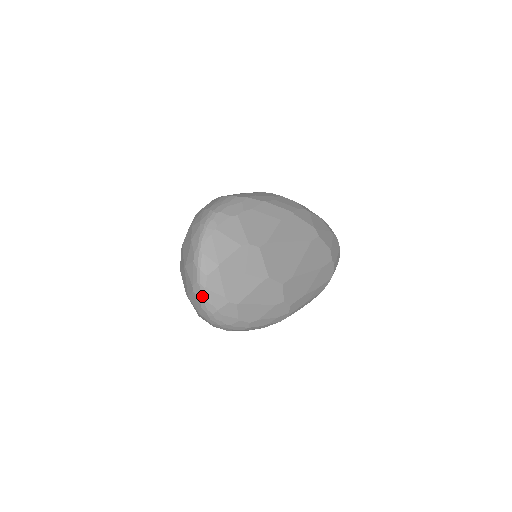
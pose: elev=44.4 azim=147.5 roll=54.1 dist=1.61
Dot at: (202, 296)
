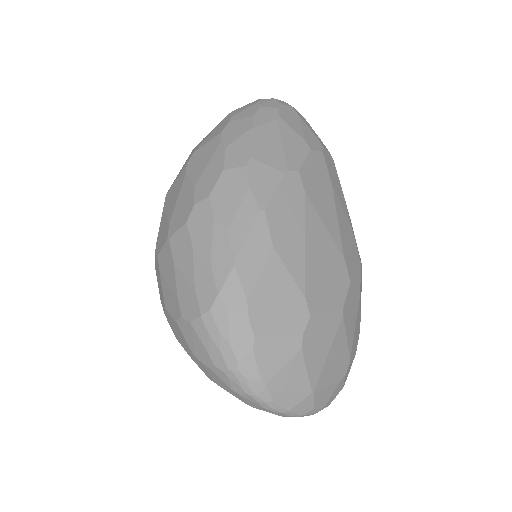
Dot at: occluded
